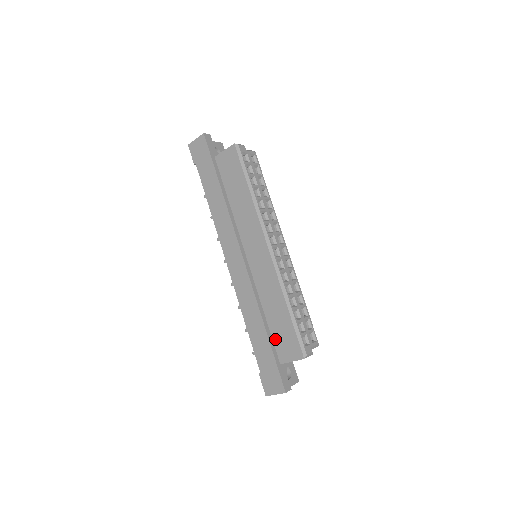
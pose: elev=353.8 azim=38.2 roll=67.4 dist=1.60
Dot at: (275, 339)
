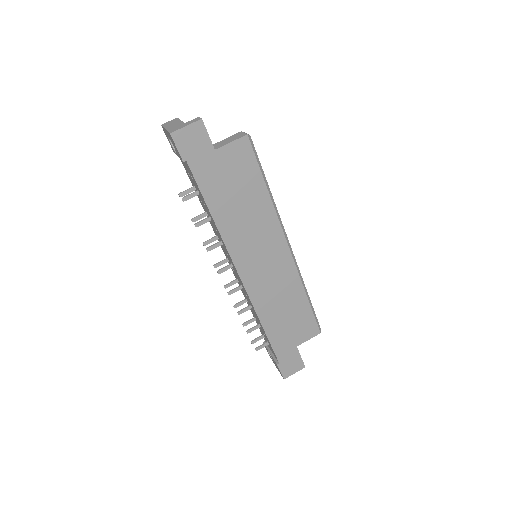
Dot at: (292, 328)
